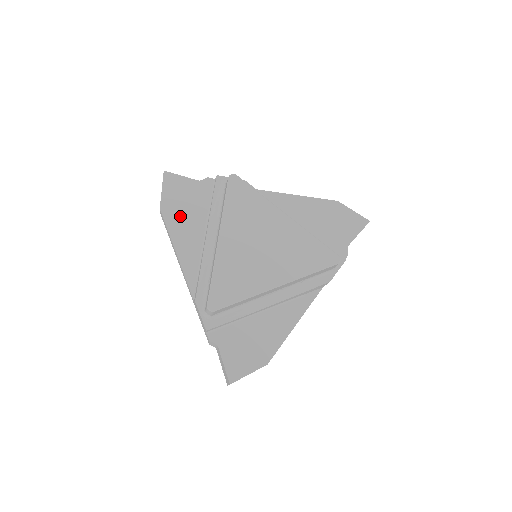
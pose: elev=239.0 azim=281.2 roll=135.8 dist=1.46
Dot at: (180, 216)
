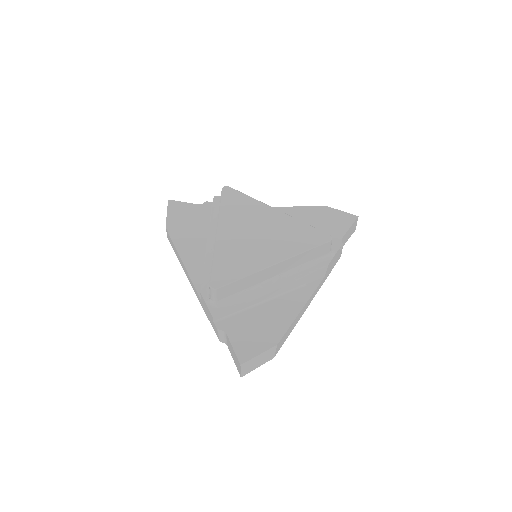
Dot at: (184, 232)
